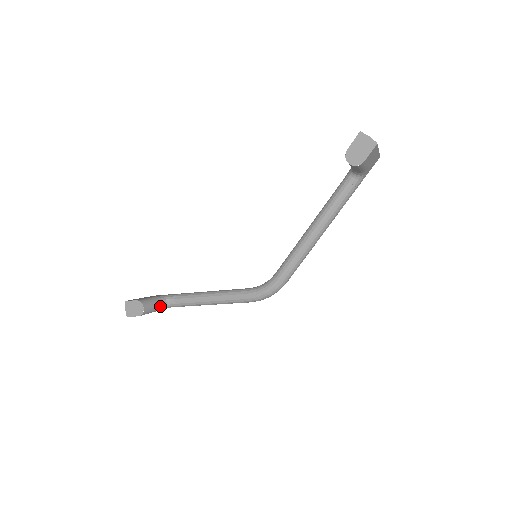
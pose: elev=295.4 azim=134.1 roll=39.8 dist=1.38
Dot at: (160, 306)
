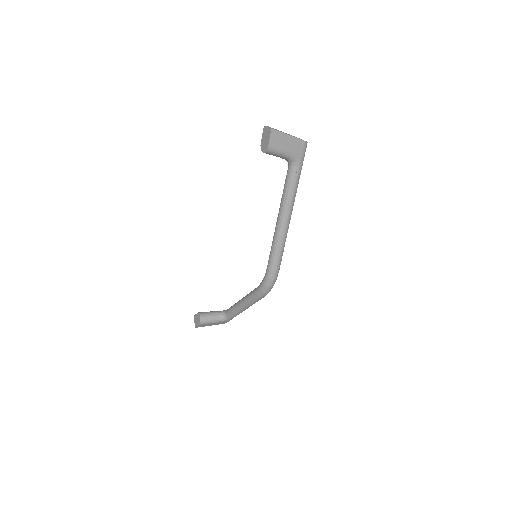
Dot at: (217, 318)
